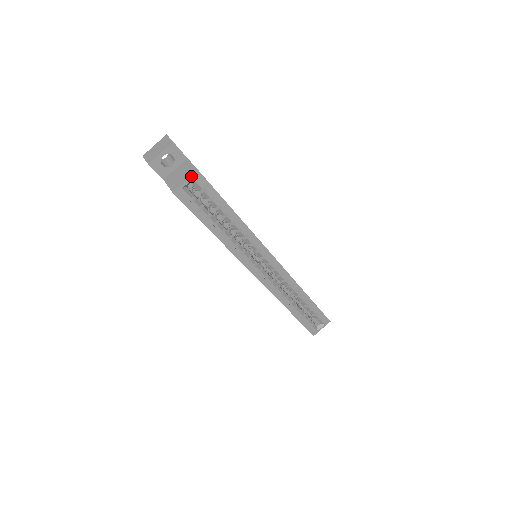
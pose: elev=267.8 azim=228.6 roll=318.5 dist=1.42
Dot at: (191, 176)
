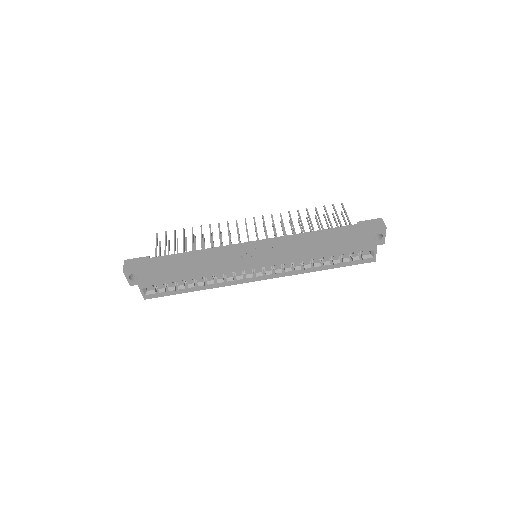
Dot at: occluded
